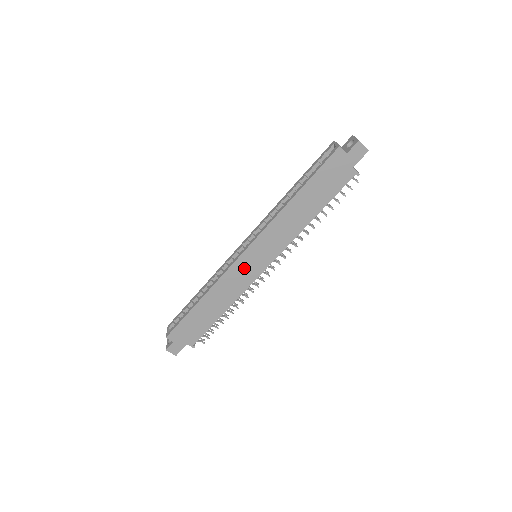
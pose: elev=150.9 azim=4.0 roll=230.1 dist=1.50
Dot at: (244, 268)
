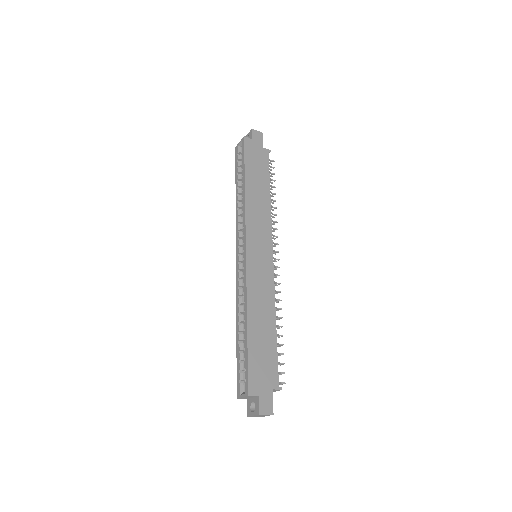
Dot at: (257, 265)
